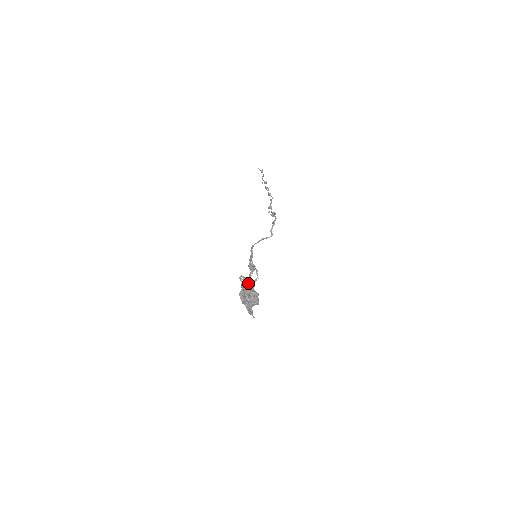
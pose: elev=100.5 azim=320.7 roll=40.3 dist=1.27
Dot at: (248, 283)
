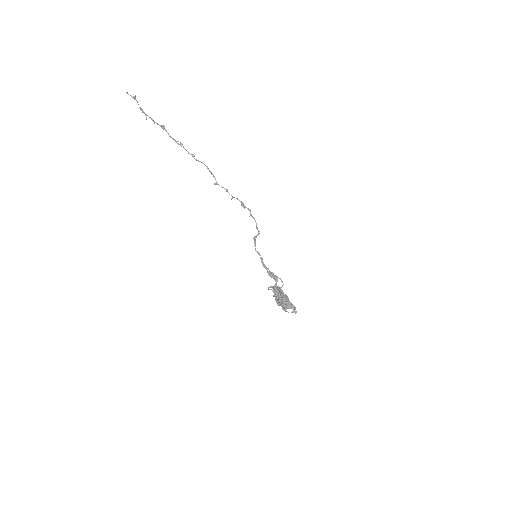
Dot at: occluded
